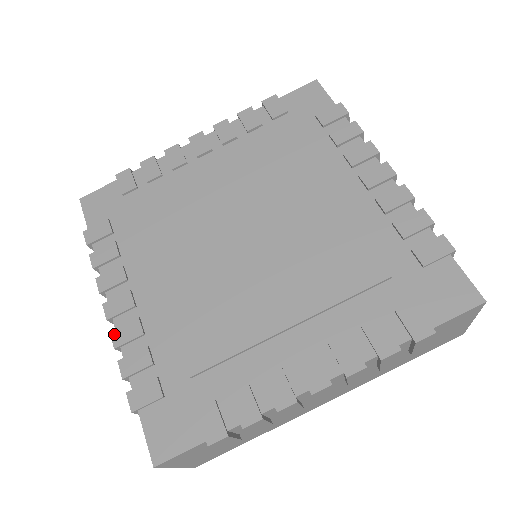
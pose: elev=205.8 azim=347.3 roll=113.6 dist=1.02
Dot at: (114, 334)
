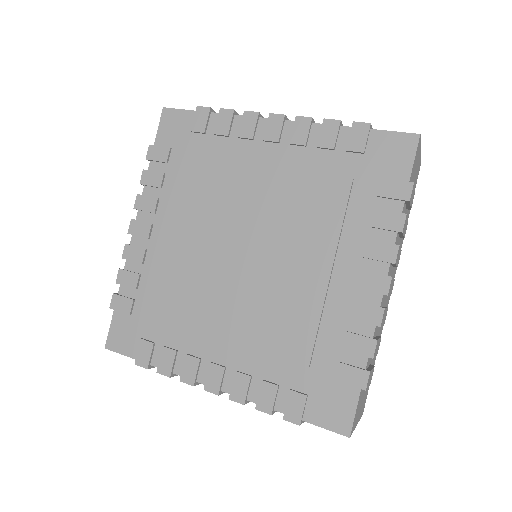
Dot at: (126, 248)
